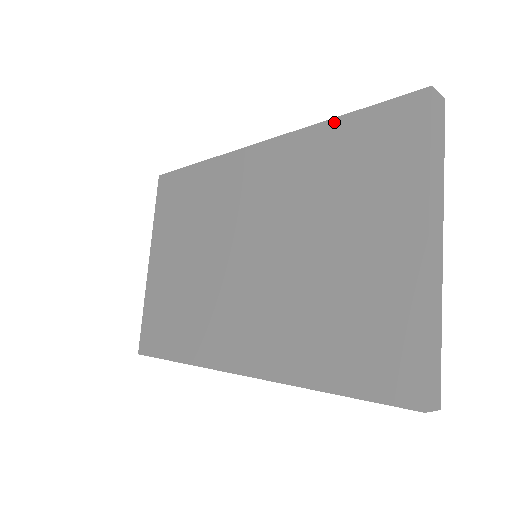
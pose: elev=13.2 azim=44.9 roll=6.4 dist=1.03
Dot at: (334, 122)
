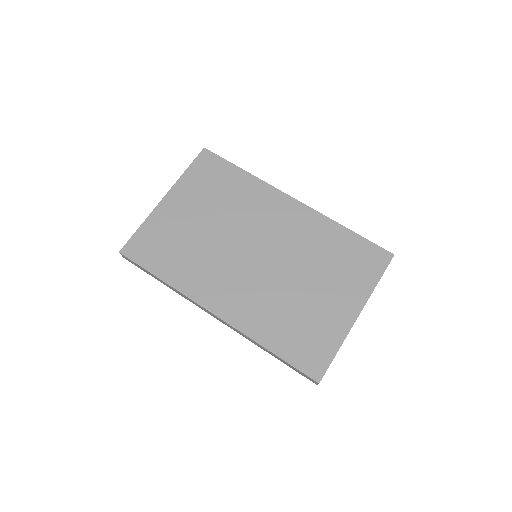
Dot at: (345, 229)
